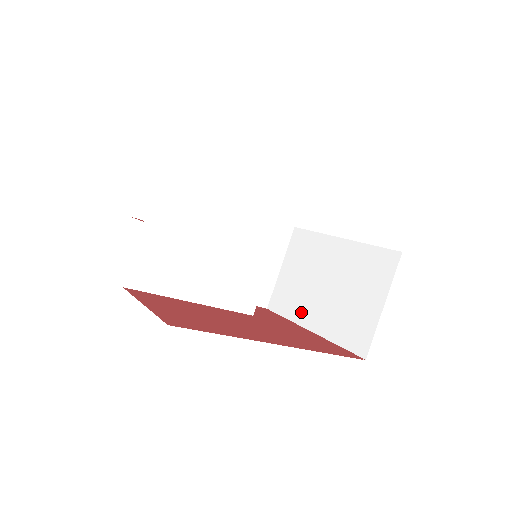
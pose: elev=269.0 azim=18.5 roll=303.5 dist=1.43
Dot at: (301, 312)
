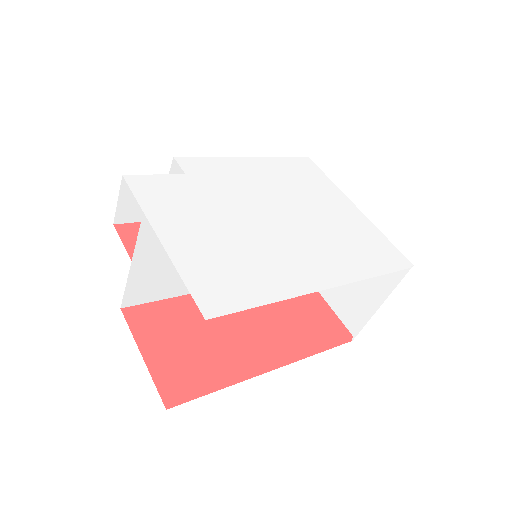
Dot at: occluded
